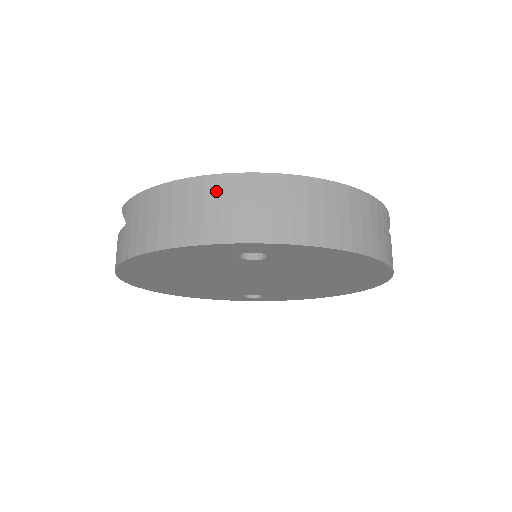
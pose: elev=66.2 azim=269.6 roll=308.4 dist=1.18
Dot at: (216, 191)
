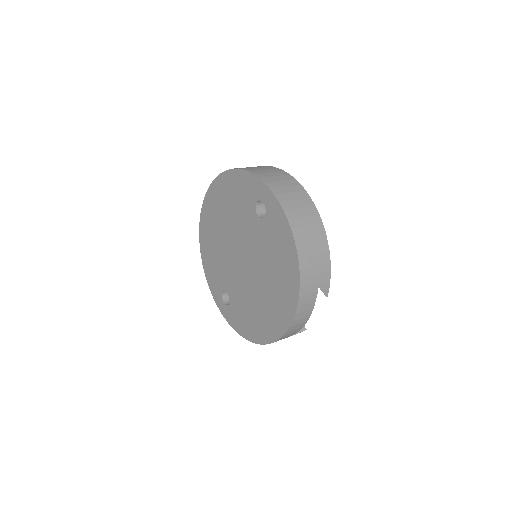
Dot at: (281, 174)
